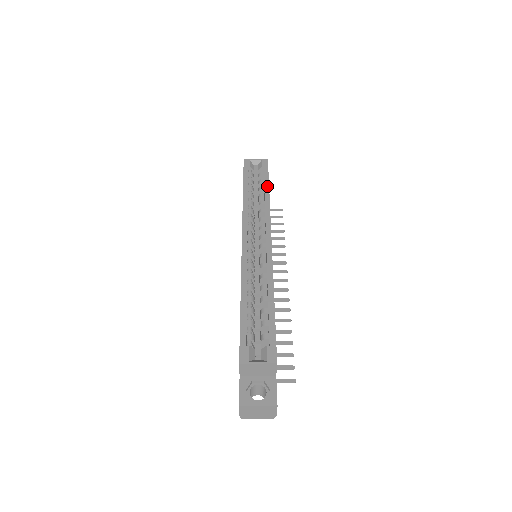
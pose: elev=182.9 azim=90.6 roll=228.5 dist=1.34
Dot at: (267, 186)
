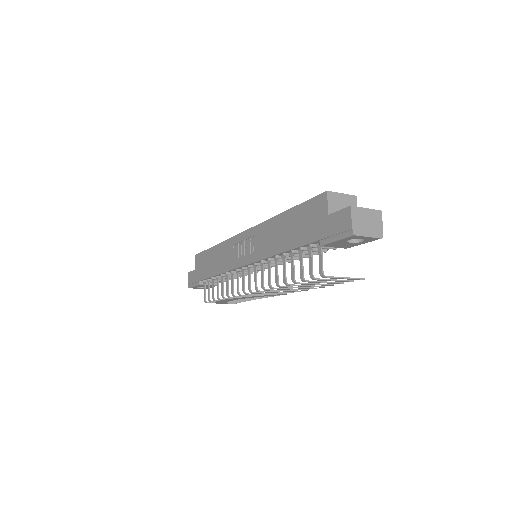
Dot at: occluded
